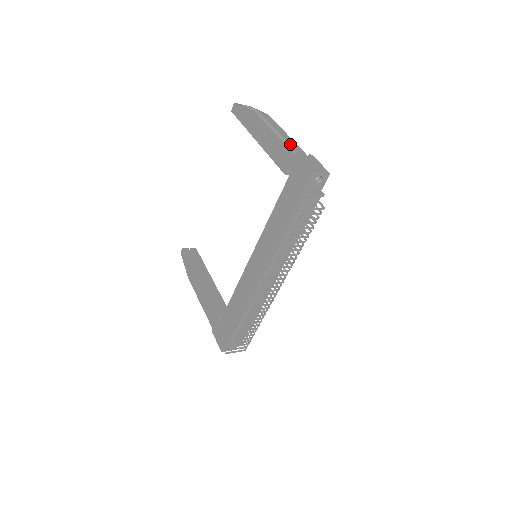
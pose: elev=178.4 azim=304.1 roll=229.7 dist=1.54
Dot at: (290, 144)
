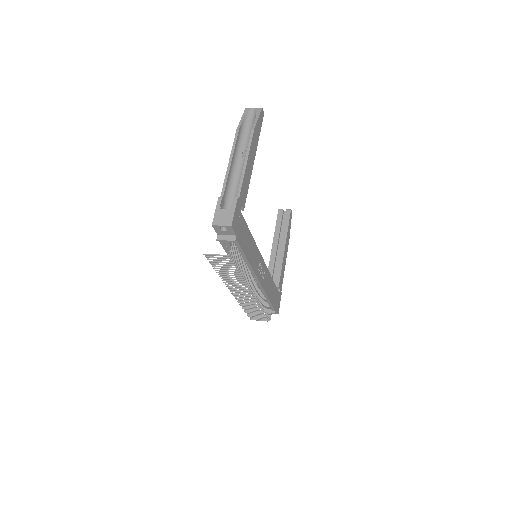
Dot at: (242, 175)
